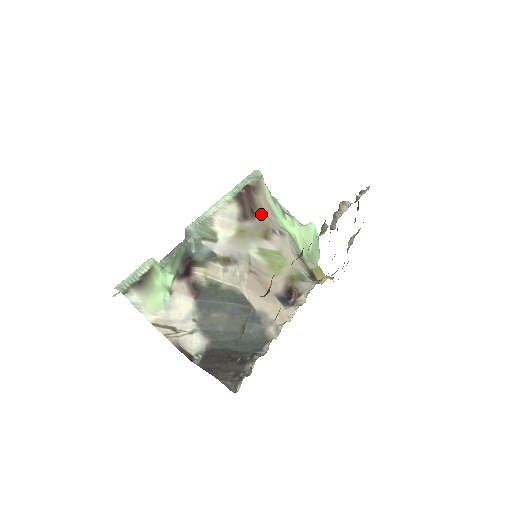
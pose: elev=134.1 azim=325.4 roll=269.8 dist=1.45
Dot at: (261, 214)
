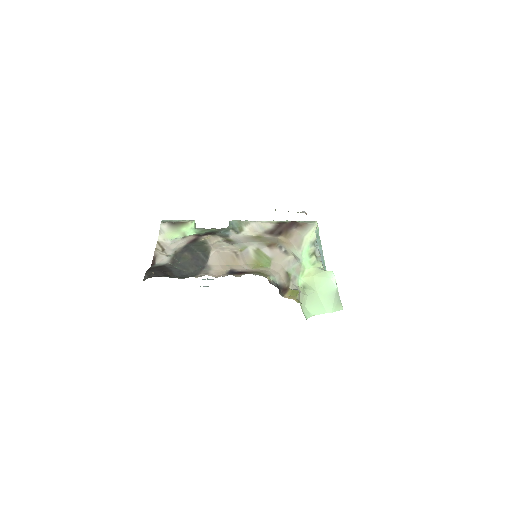
Dot at: (285, 237)
